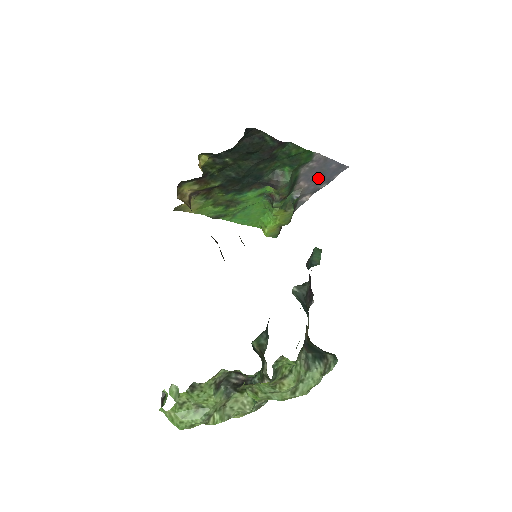
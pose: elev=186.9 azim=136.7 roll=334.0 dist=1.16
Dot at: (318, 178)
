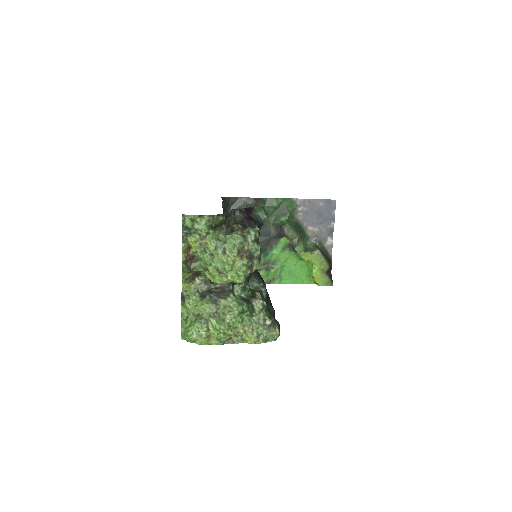
Dot at: (320, 219)
